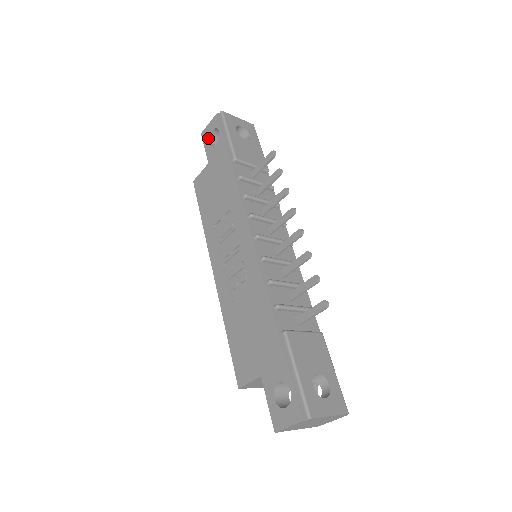
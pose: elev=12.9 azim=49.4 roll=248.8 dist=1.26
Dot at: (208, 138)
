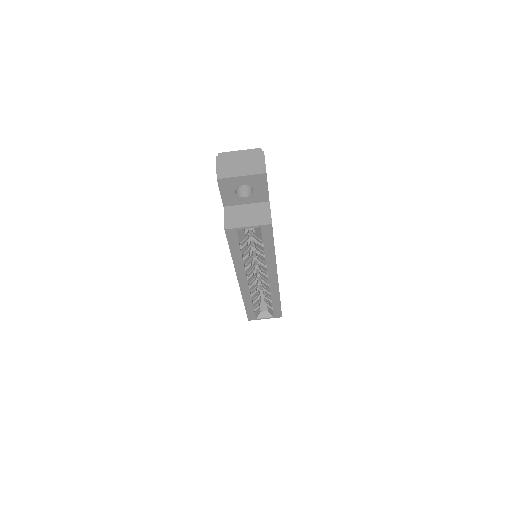
Dot at: occluded
